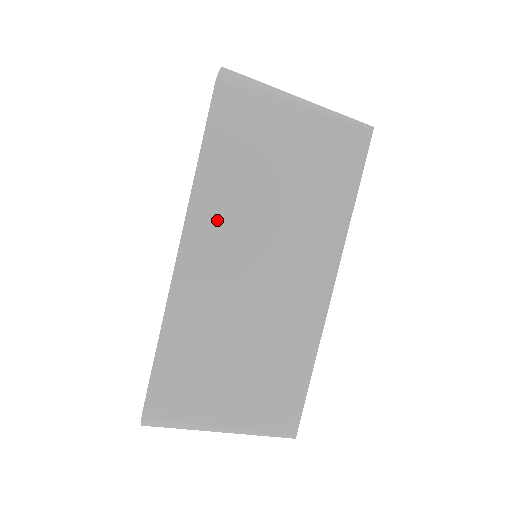
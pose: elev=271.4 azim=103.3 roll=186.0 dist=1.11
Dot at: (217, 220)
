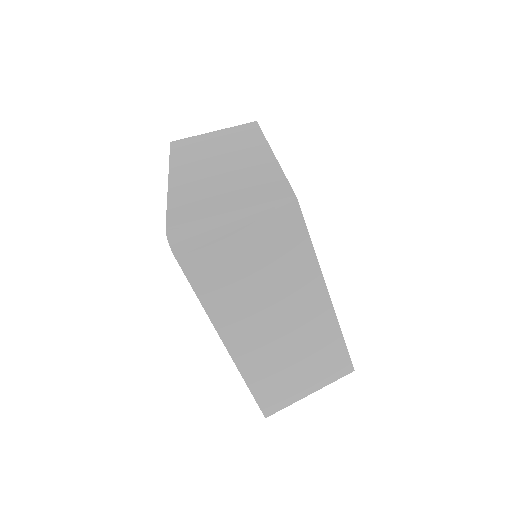
Dot at: (235, 318)
